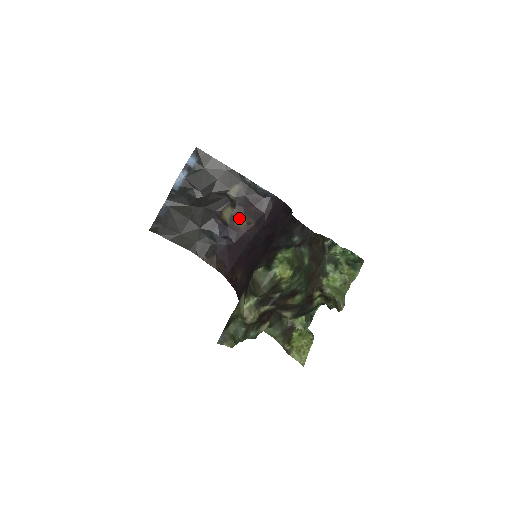
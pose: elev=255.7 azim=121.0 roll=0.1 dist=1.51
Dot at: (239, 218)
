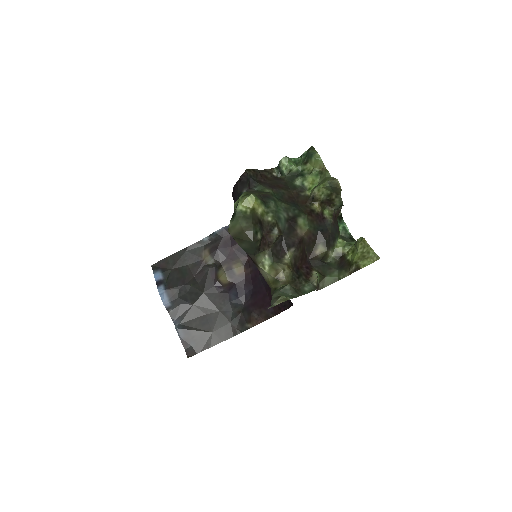
Dot at: (233, 268)
